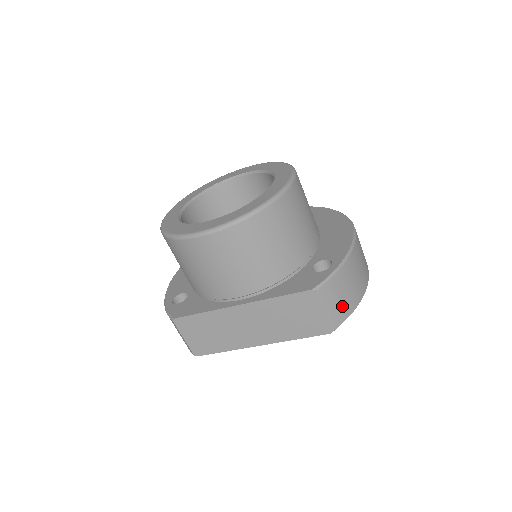
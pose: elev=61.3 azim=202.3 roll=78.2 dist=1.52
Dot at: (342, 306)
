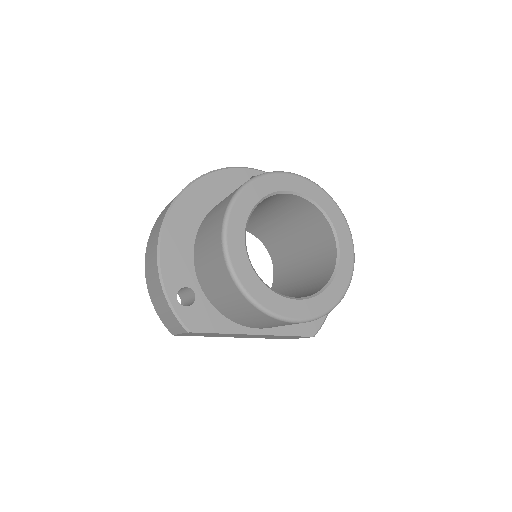
Dot at: occluded
